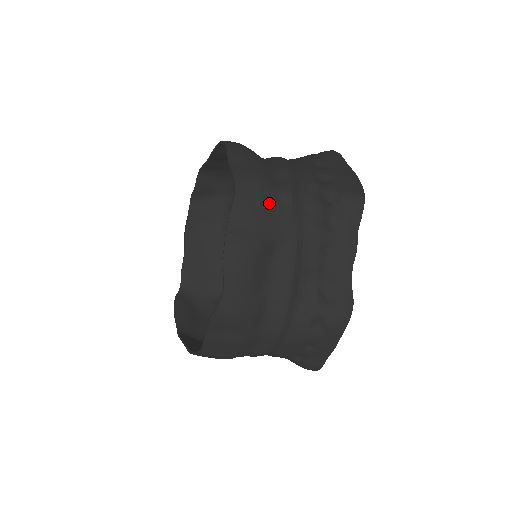
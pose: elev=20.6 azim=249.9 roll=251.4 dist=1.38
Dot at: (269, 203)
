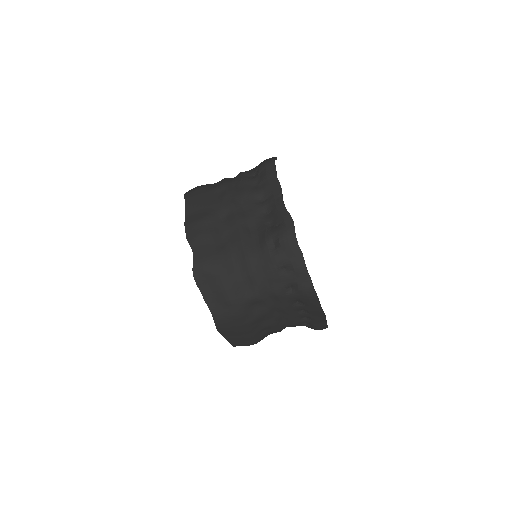
Dot at: (209, 196)
